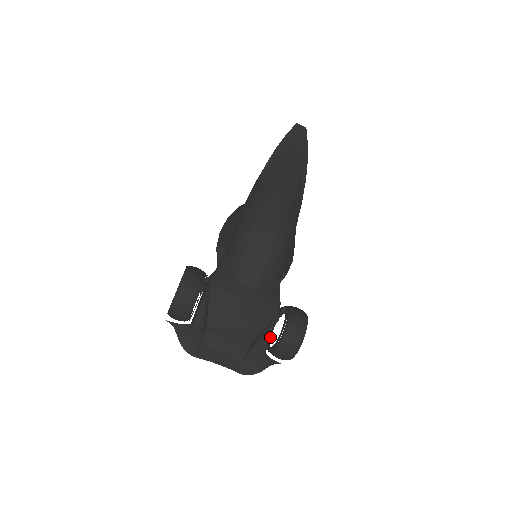
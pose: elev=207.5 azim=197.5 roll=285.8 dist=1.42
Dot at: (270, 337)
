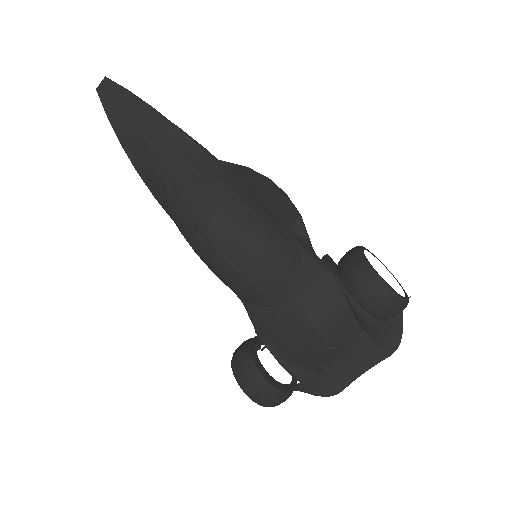
Dot at: (365, 311)
